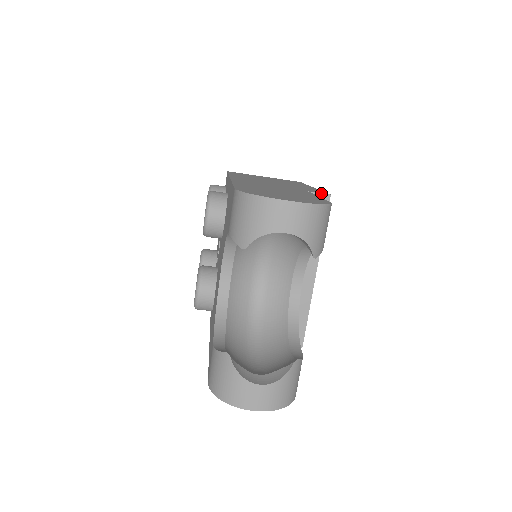
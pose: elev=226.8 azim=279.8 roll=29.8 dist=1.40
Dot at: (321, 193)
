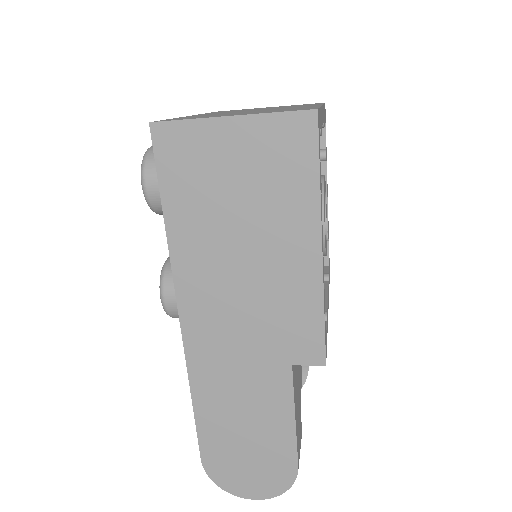
Dot at: occluded
